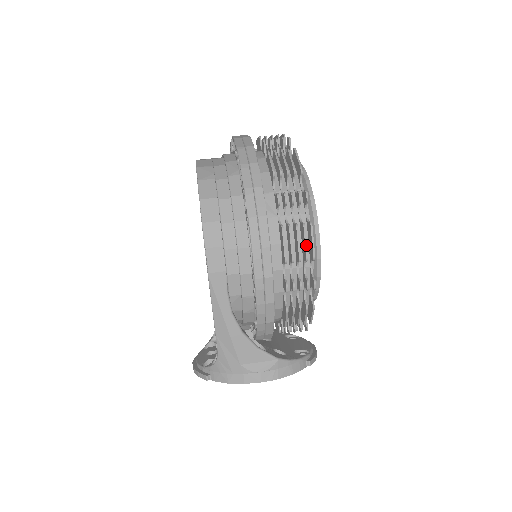
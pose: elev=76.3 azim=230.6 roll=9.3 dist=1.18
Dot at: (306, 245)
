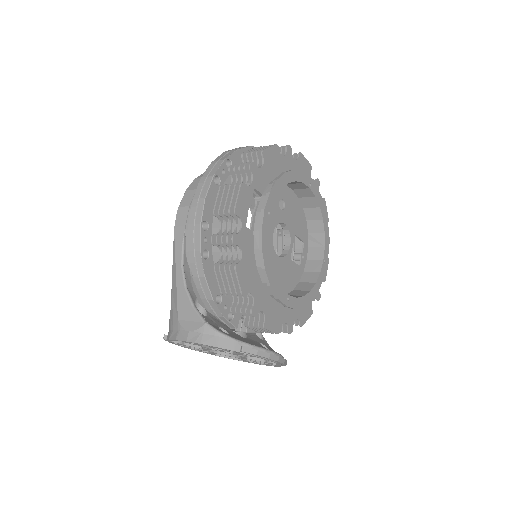
Dot at: (232, 199)
